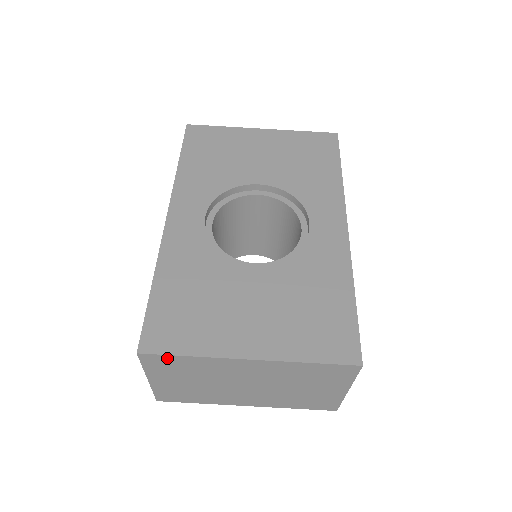
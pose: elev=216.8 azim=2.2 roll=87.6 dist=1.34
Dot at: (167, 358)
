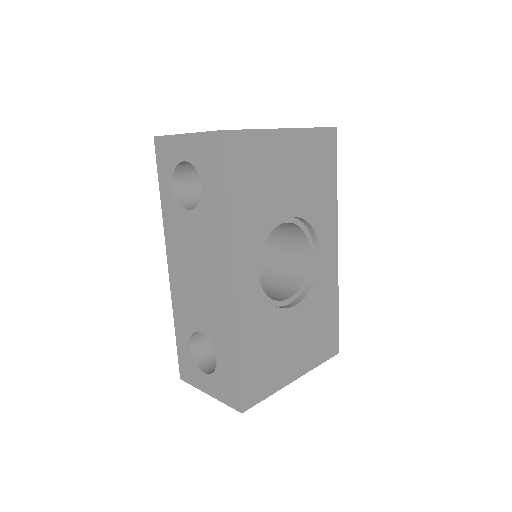
Dot at: occluded
